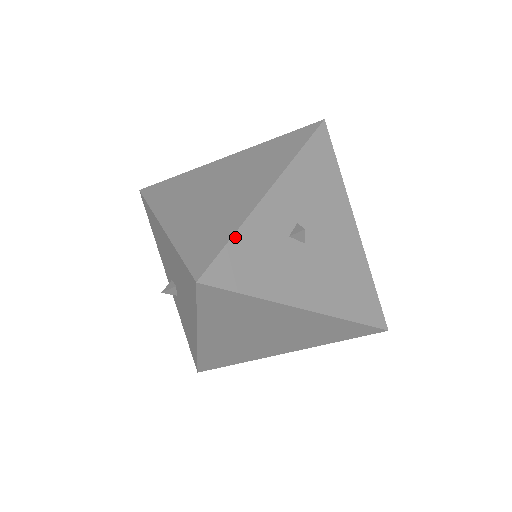
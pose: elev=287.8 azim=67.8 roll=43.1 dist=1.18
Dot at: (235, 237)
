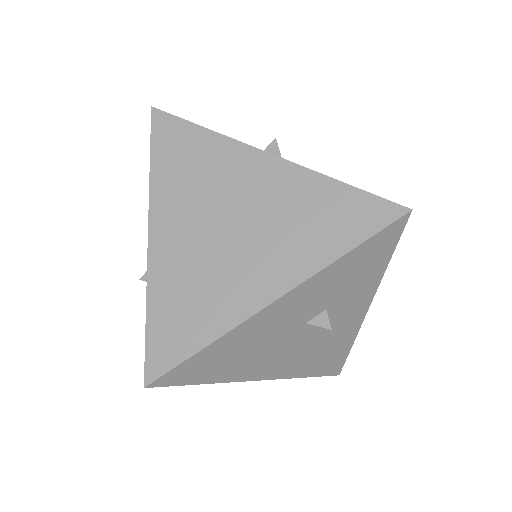
Dot at: occluded
